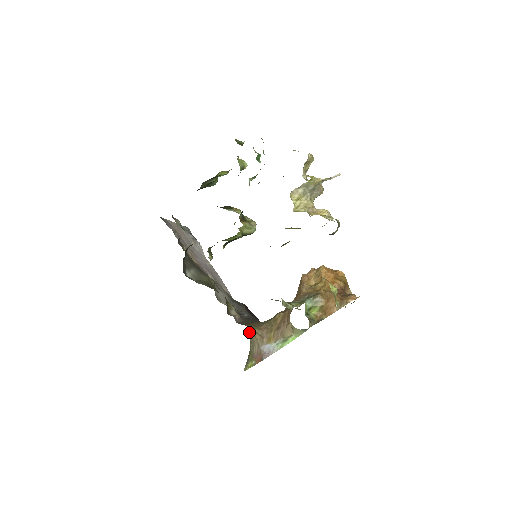
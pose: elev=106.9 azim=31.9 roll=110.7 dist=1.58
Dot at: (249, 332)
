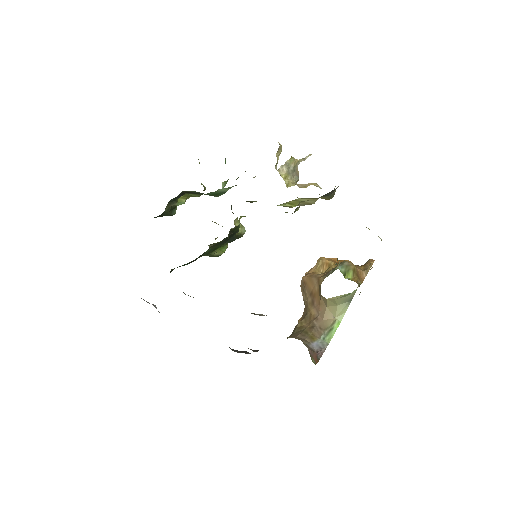
Dot at: occluded
